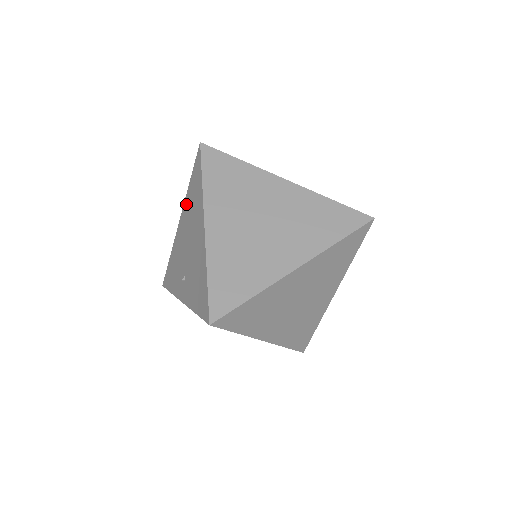
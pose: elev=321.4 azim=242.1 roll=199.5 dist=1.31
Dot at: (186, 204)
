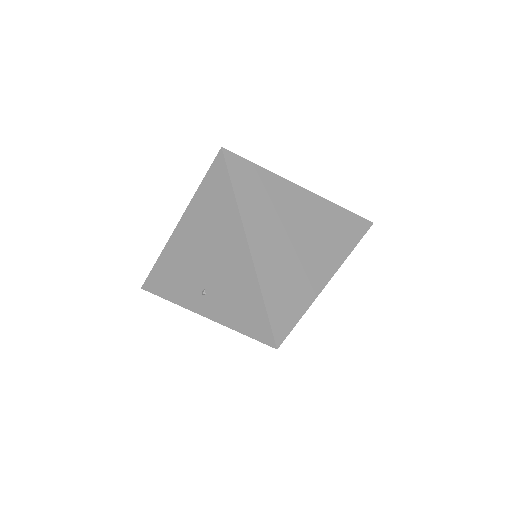
Dot at: (194, 210)
